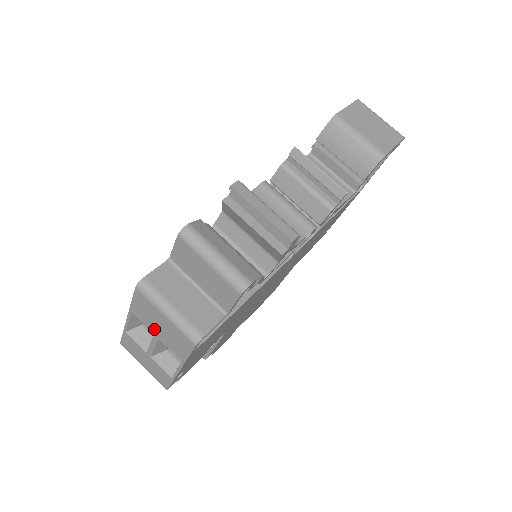
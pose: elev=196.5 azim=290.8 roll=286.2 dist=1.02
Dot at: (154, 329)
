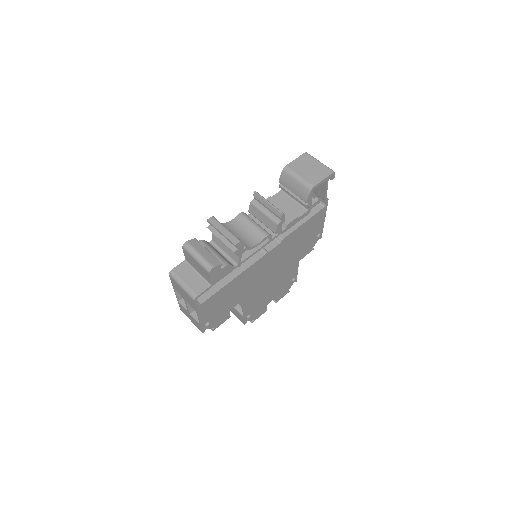
Dot at: (183, 296)
